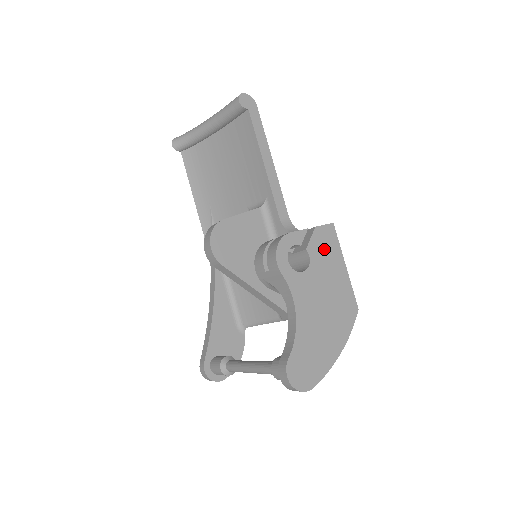
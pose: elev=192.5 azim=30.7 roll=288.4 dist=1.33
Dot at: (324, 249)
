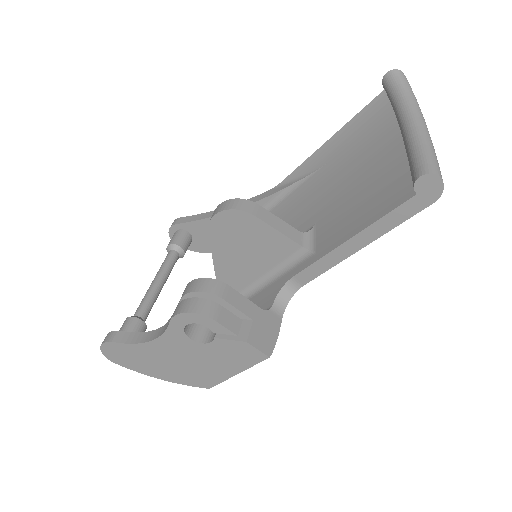
Dot at: (233, 353)
